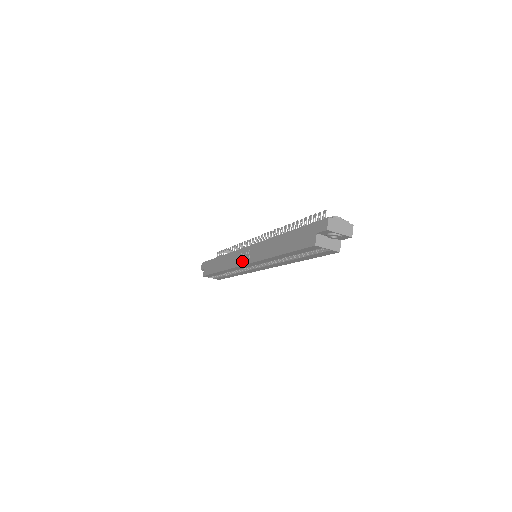
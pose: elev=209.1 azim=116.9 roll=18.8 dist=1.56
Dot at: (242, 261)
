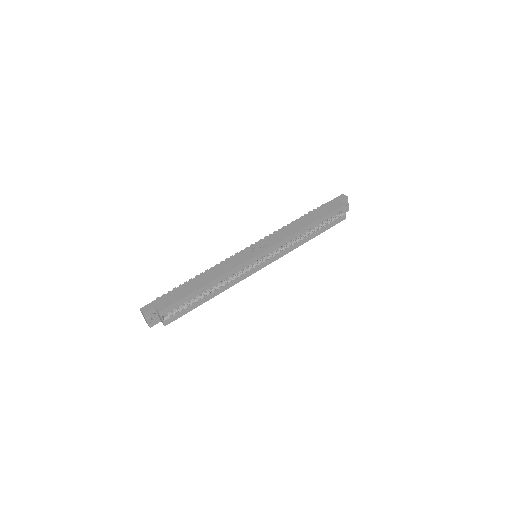
Dot at: (253, 254)
